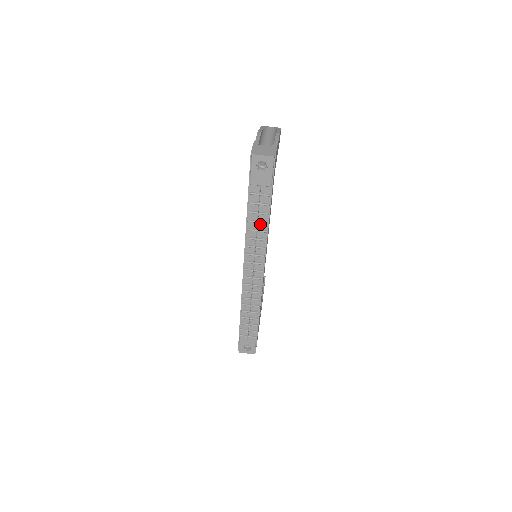
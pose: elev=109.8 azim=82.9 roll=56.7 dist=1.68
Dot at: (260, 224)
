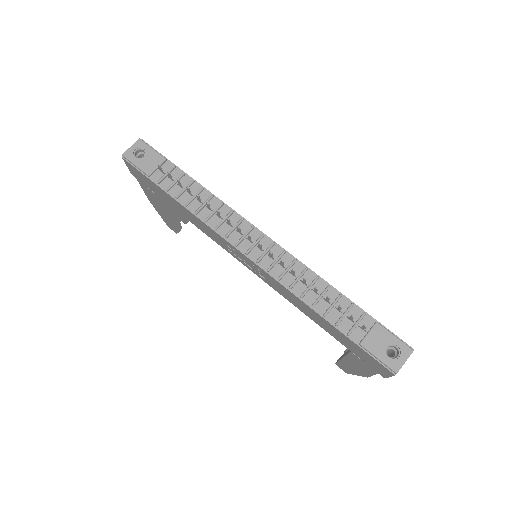
Dot at: (200, 197)
